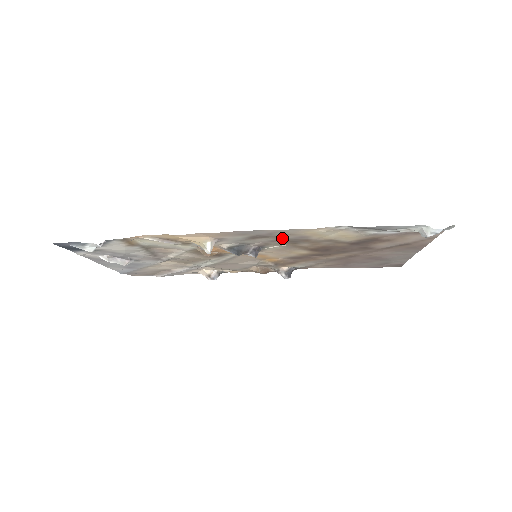
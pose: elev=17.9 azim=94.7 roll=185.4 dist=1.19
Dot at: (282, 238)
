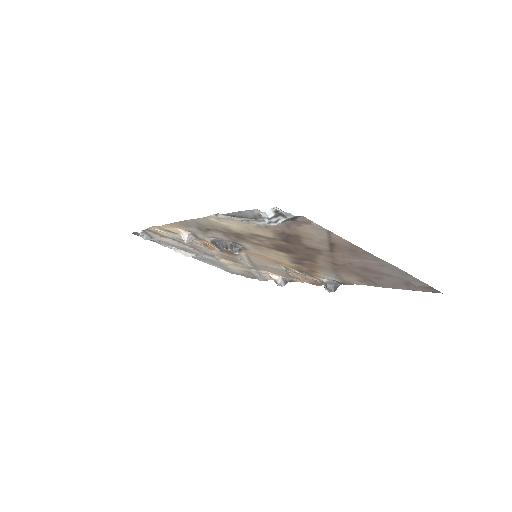
Dot at: (222, 231)
